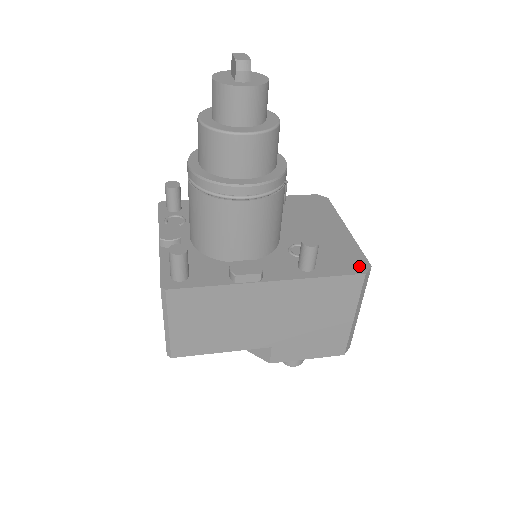
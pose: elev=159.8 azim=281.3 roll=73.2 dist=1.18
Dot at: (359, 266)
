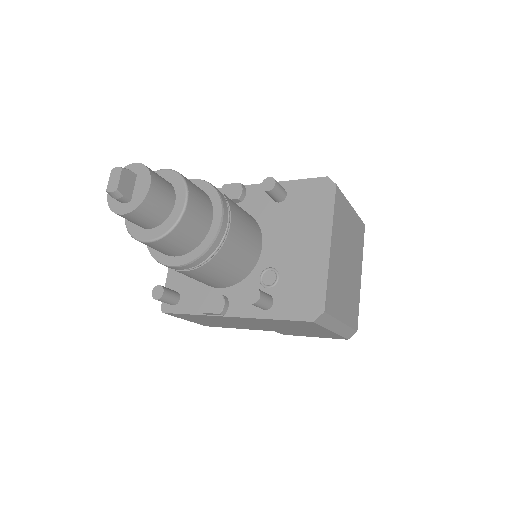
Dot at: (312, 310)
